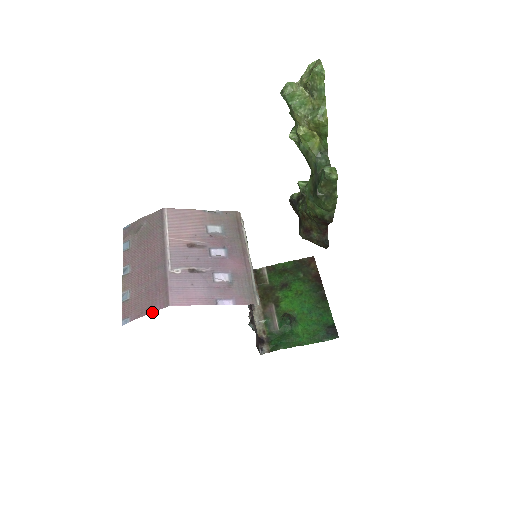
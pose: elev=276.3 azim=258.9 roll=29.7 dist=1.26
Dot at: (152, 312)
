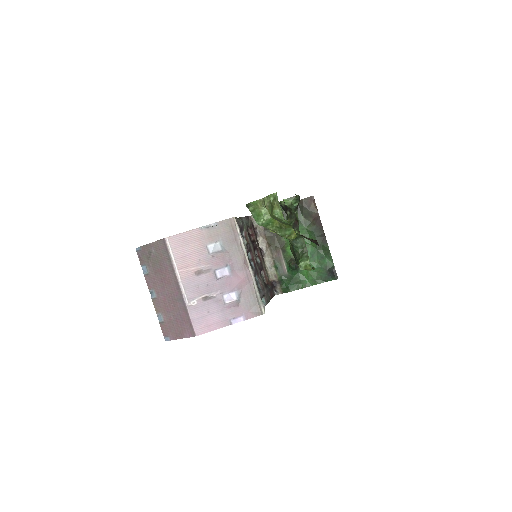
Dot at: occluded
